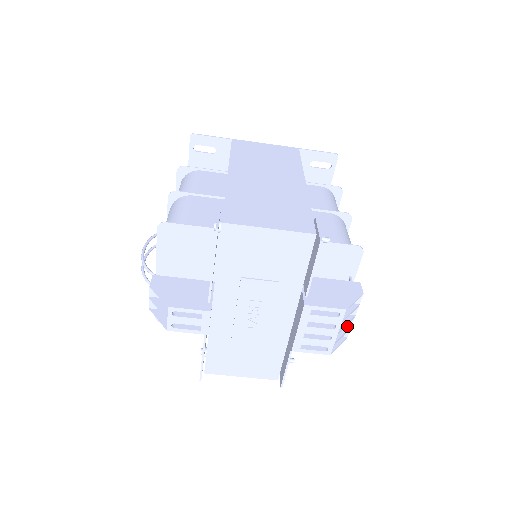
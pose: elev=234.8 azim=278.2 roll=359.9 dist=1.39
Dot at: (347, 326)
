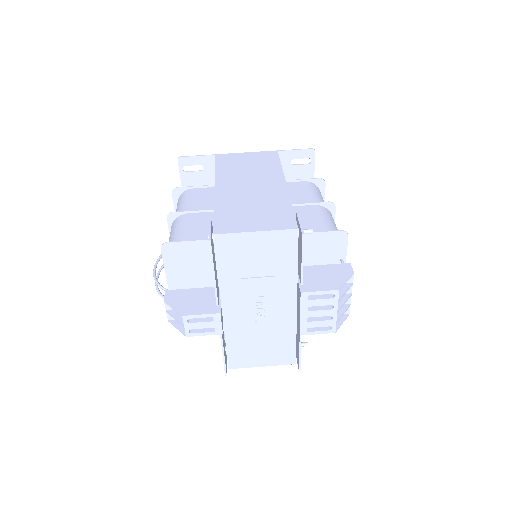
Dot at: (346, 304)
